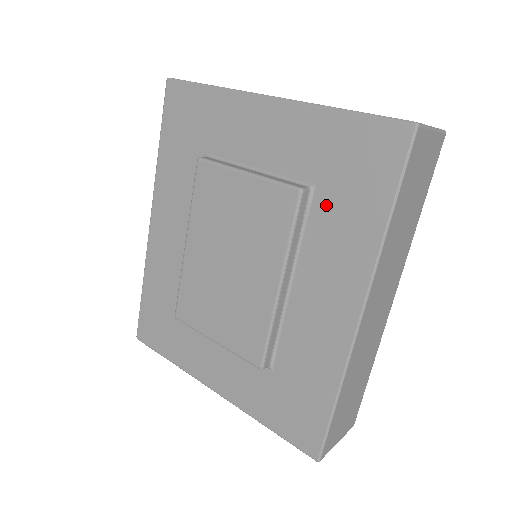
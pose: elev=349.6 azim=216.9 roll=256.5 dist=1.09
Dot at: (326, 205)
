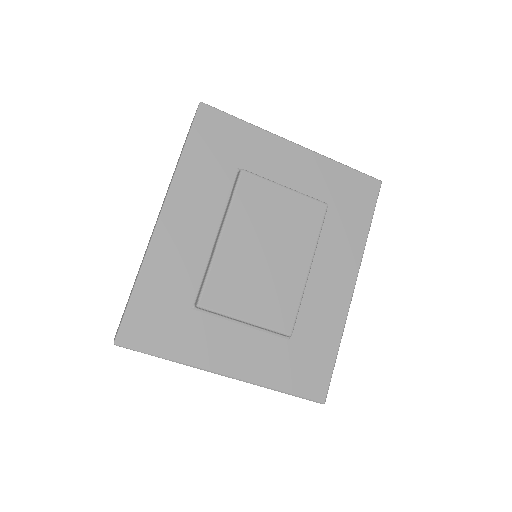
Dot at: (334, 218)
